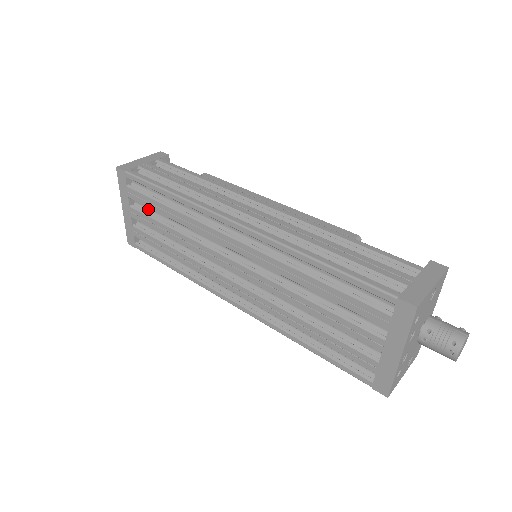
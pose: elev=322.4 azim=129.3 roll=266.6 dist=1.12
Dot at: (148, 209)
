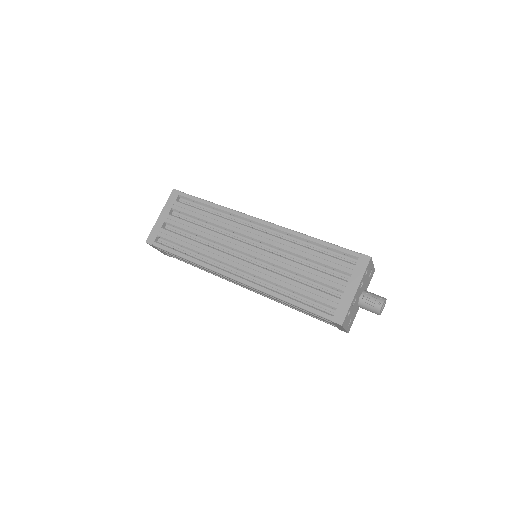
Dot at: occluded
